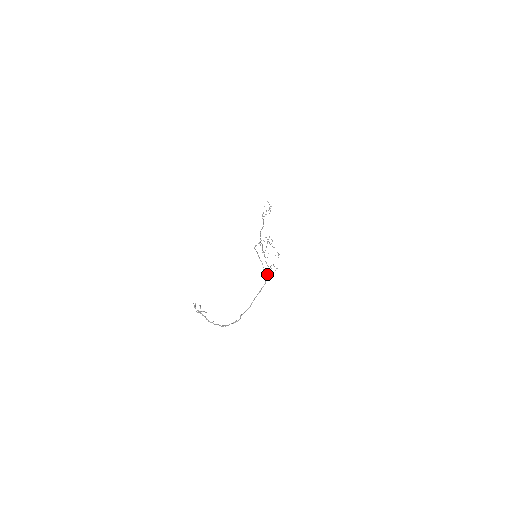
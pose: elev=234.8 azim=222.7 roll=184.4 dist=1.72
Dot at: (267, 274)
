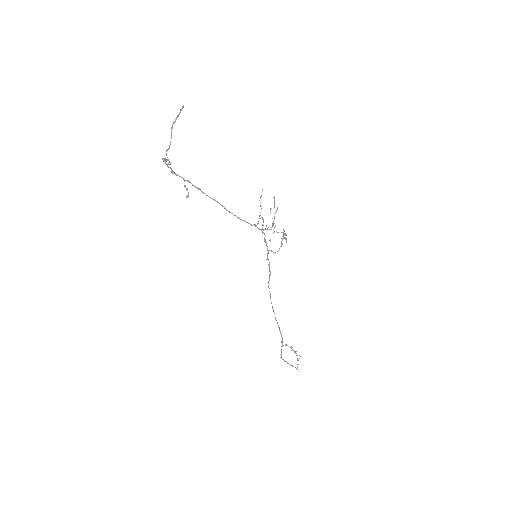
Dot at: (259, 229)
